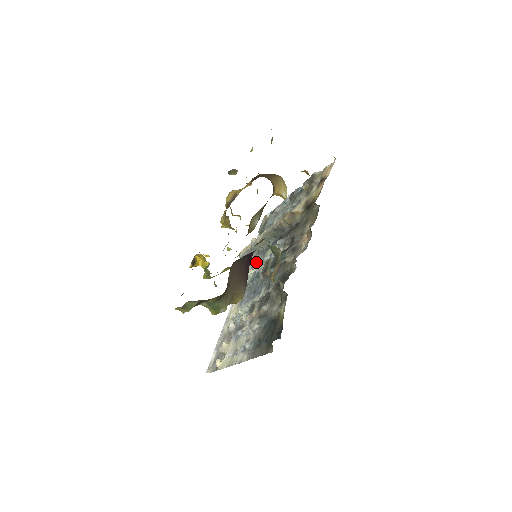
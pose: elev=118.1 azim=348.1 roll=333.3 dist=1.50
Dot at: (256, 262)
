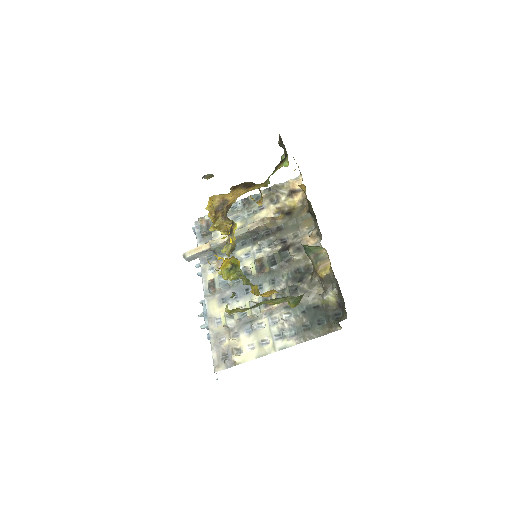
Dot at: (219, 262)
